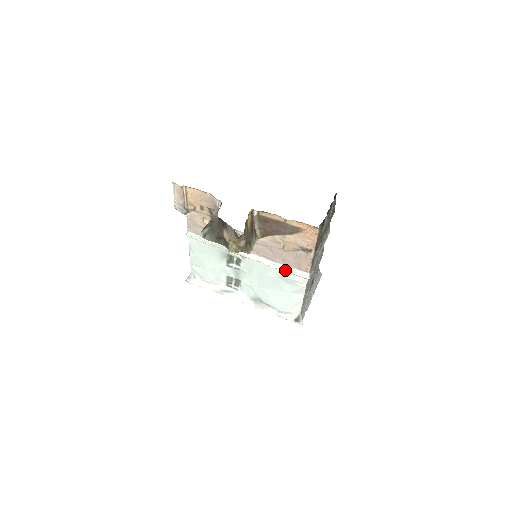
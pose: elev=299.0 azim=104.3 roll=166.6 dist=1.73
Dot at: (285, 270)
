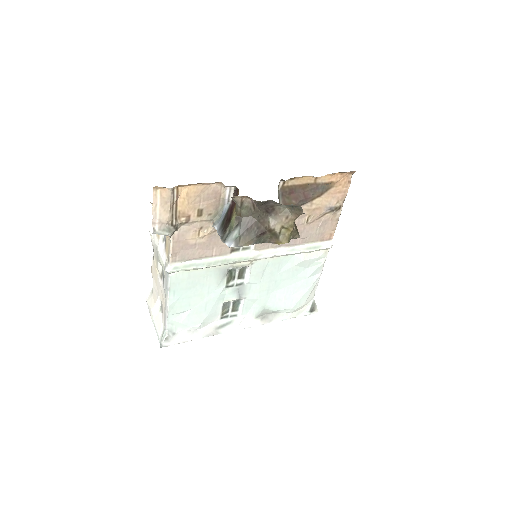
Dot at: (307, 250)
